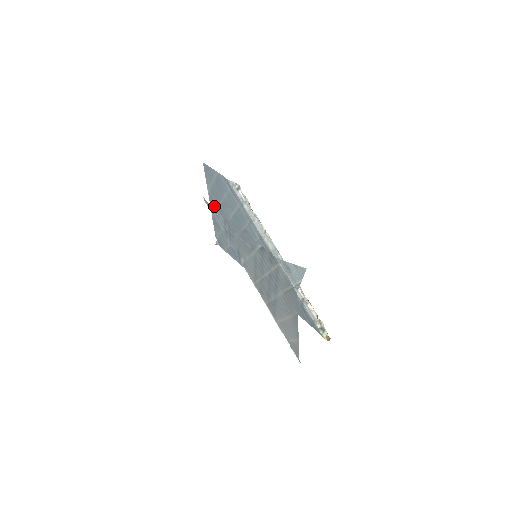
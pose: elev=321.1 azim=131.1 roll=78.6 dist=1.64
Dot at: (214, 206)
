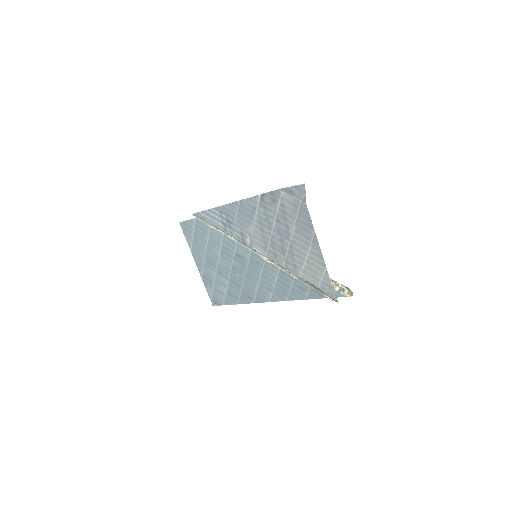
Dot at: (200, 261)
